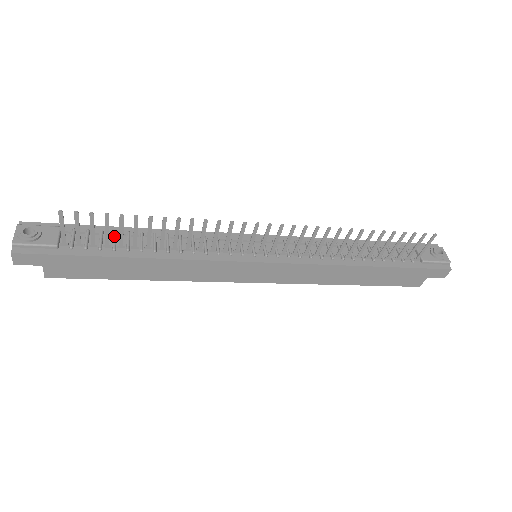
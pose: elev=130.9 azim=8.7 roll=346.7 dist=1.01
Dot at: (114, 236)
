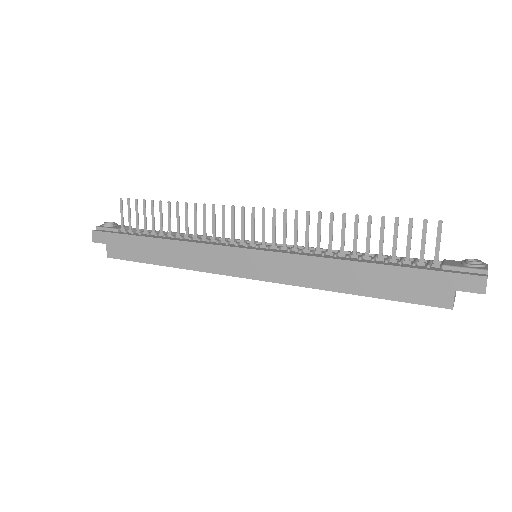
Dot at: (156, 231)
